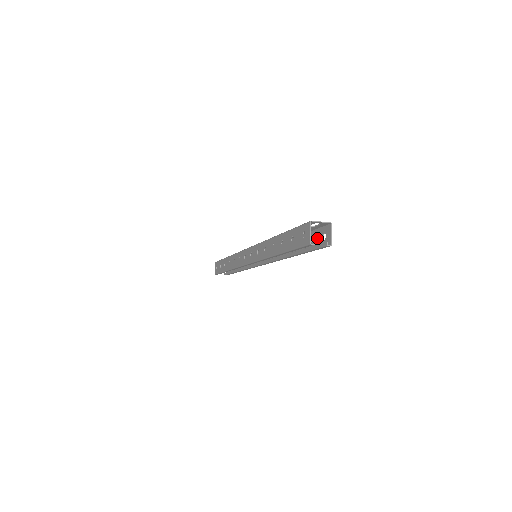
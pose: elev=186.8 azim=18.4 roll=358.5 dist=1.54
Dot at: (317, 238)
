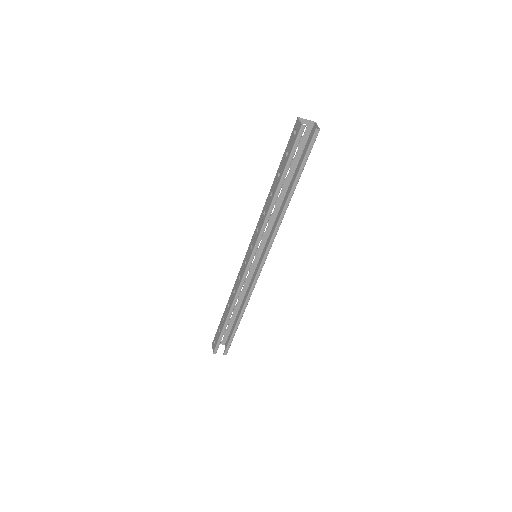
Dot at: occluded
